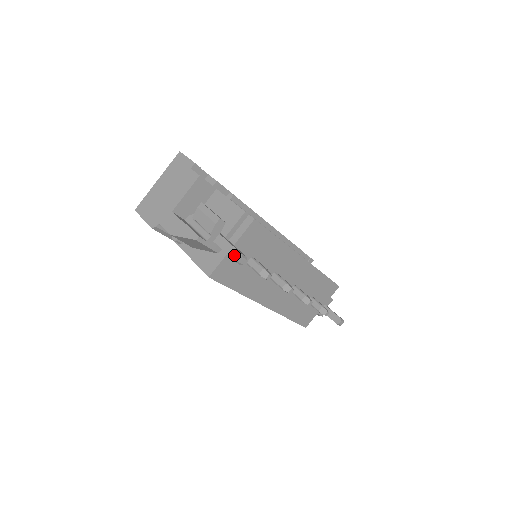
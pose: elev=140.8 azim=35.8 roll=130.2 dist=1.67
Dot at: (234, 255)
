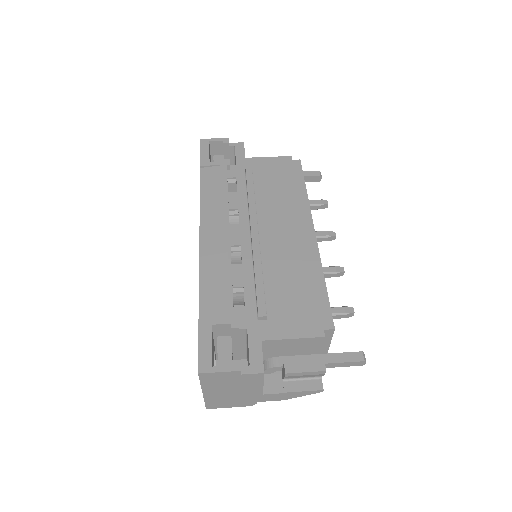
Dot at: (357, 365)
